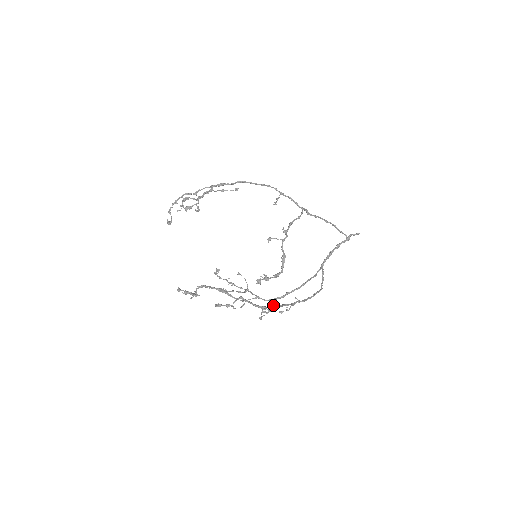
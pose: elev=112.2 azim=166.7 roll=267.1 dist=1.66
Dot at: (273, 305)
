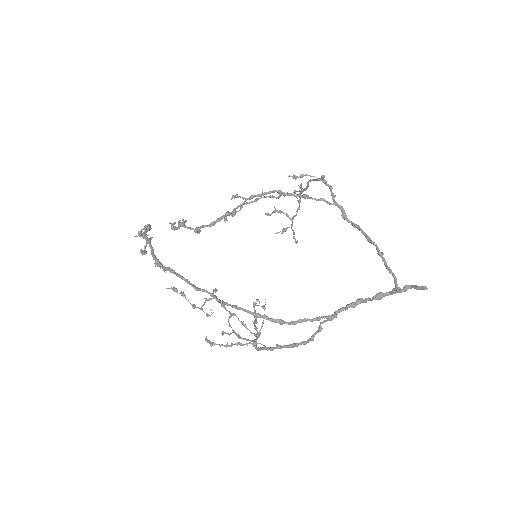
Dot at: (172, 269)
